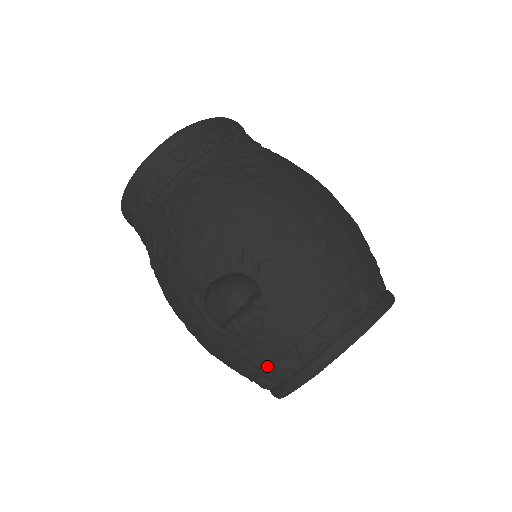
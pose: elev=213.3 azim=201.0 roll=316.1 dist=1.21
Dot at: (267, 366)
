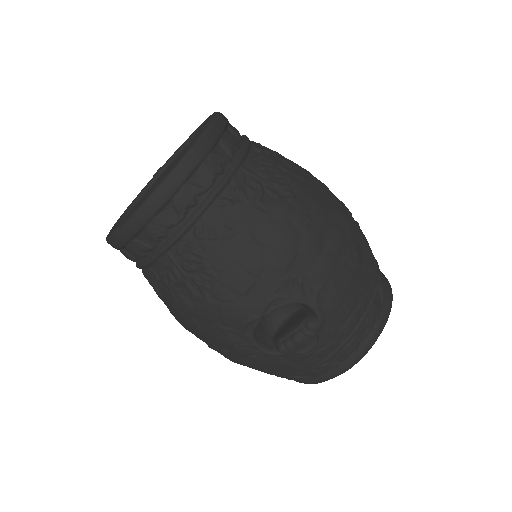
Dot at: (311, 369)
